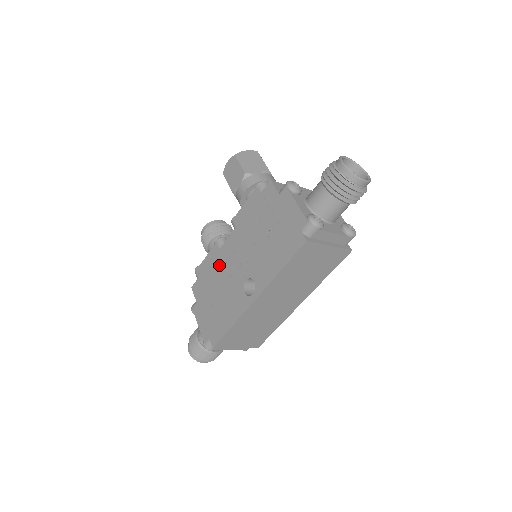
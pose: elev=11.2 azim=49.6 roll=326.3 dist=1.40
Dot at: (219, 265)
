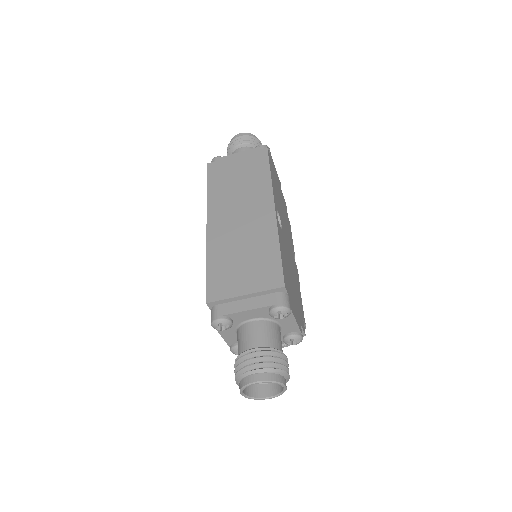
Dot at: occluded
